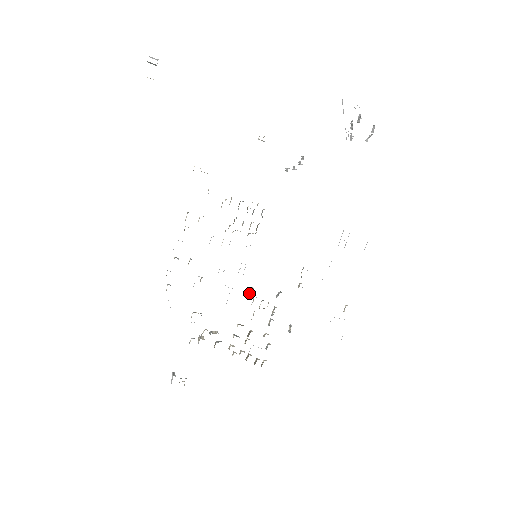
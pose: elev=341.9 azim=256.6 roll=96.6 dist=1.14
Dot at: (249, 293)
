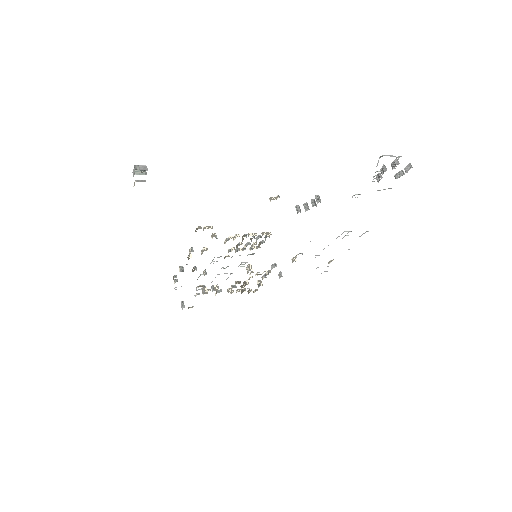
Dot at: (247, 269)
